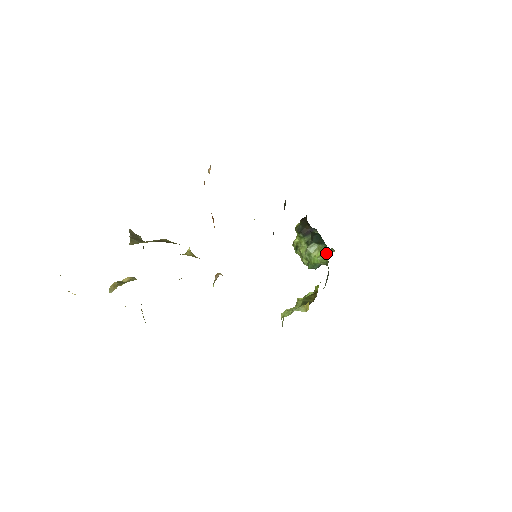
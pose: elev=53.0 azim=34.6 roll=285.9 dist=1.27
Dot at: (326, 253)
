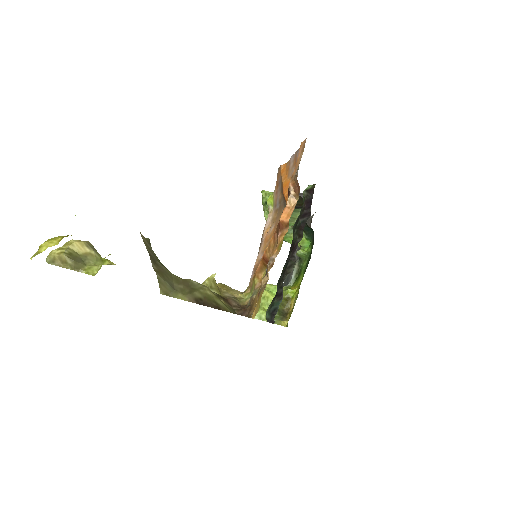
Dot at: (306, 246)
